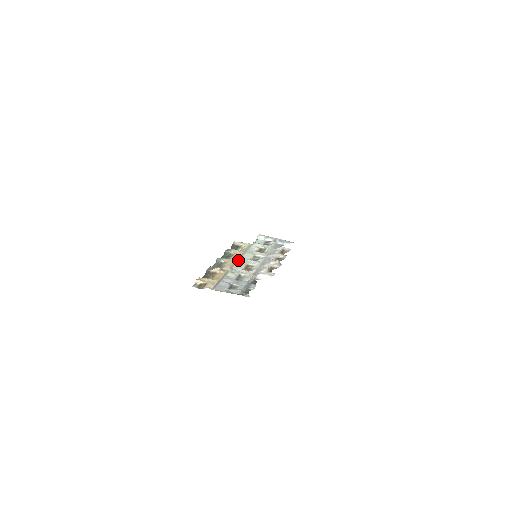
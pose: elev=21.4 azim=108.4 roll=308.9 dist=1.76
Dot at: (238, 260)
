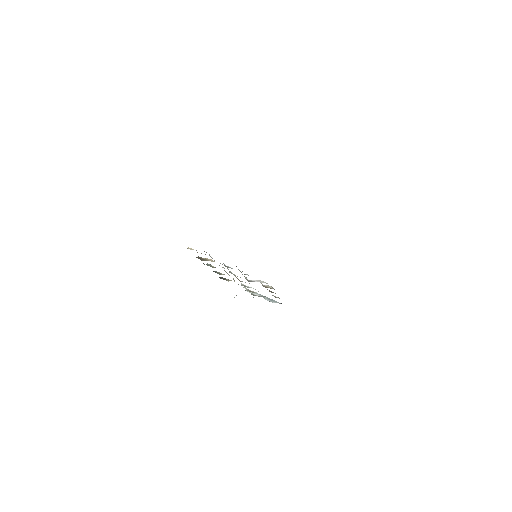
Dot at: (229, 275)
